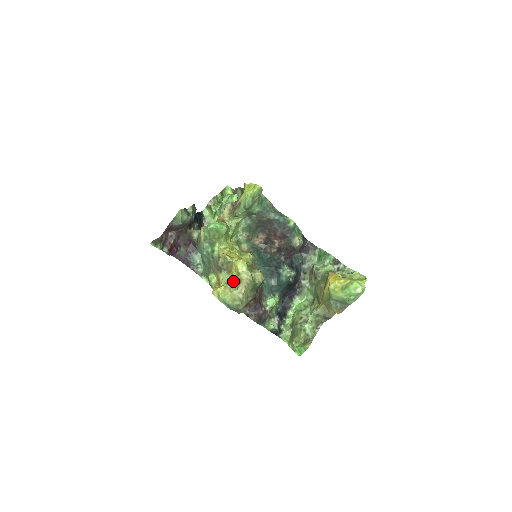
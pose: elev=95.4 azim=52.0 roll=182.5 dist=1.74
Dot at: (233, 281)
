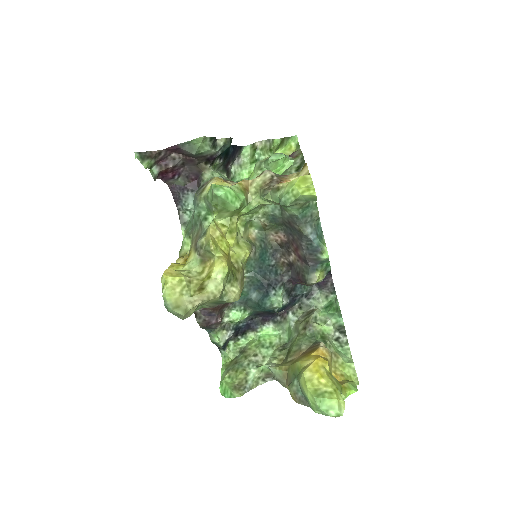
Dot at: (197, 279)
